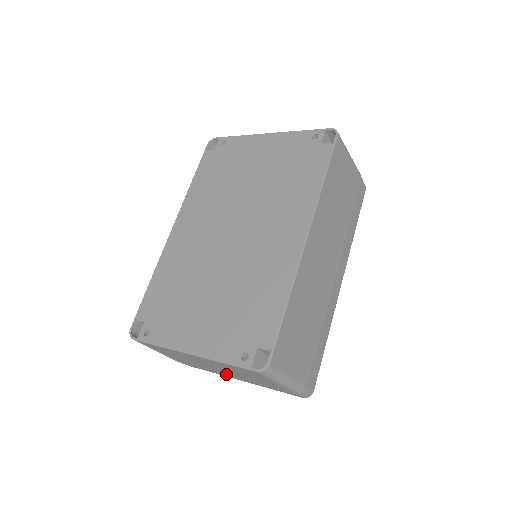
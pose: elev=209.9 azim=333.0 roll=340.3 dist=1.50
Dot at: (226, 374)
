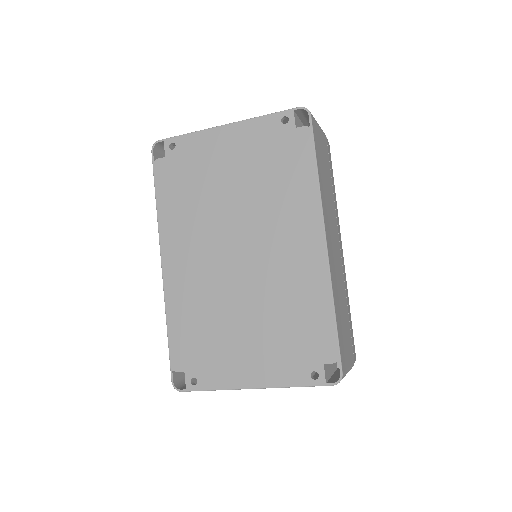
Dot at: occluded
